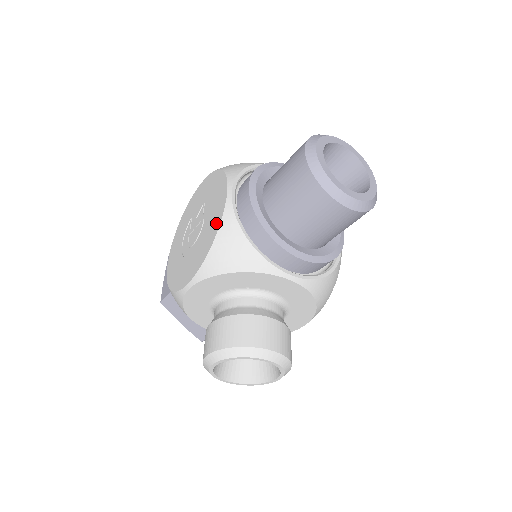
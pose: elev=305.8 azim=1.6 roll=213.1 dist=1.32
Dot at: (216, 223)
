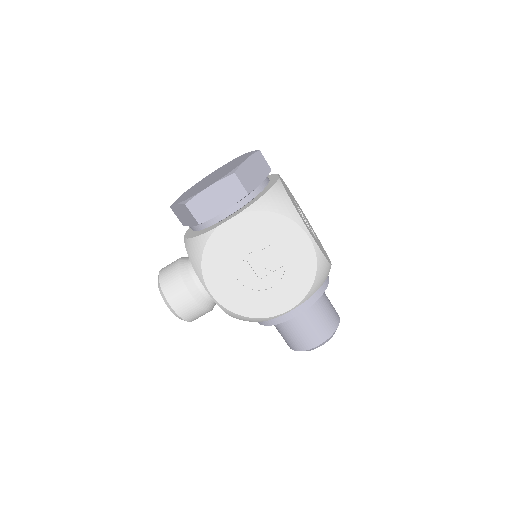
Dot at: (263, 311)
